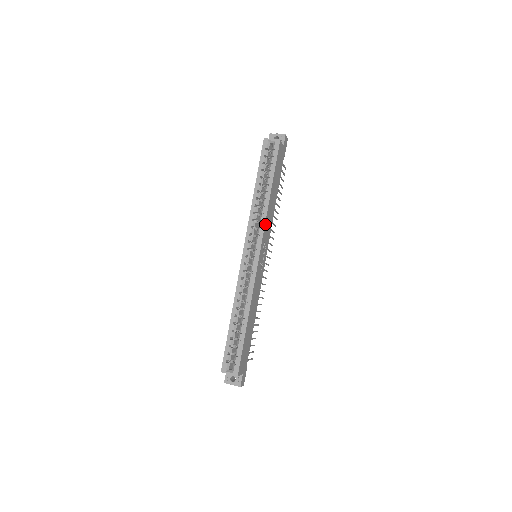
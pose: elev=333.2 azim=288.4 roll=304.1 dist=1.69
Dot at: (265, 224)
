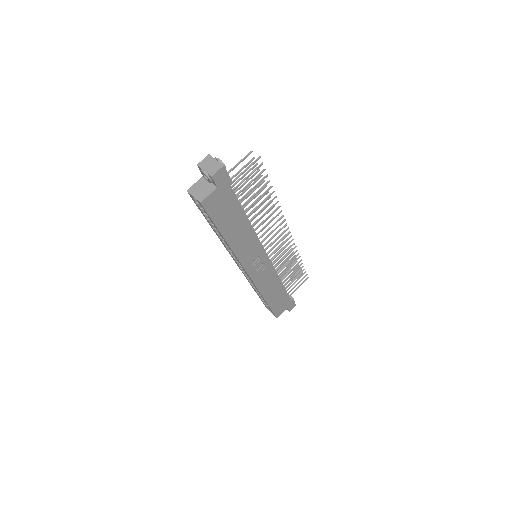
Dot at: (239, 258)
